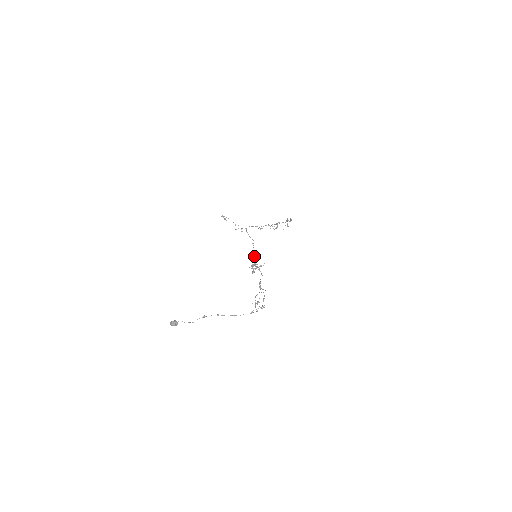
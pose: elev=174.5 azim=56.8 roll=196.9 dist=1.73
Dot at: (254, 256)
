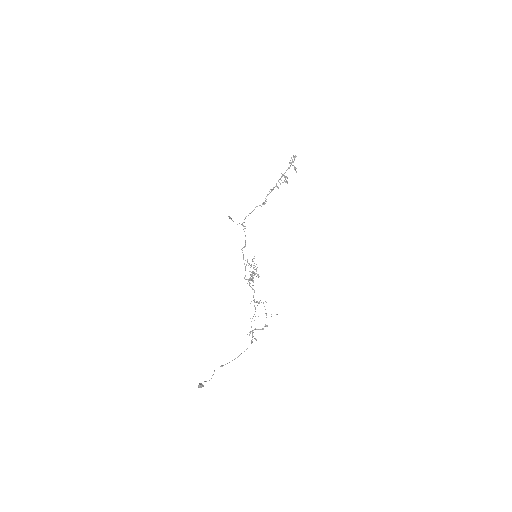
Dot at: (252, 259)
